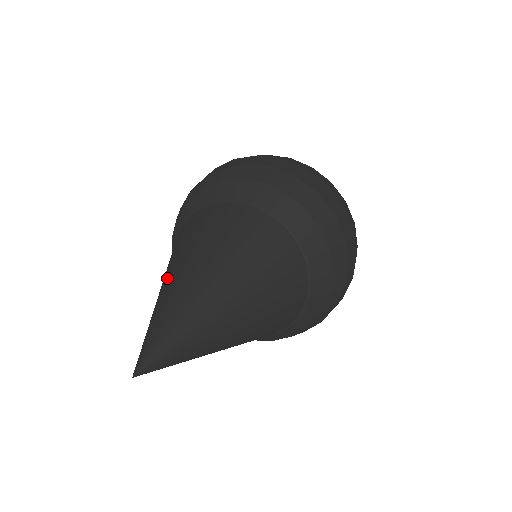
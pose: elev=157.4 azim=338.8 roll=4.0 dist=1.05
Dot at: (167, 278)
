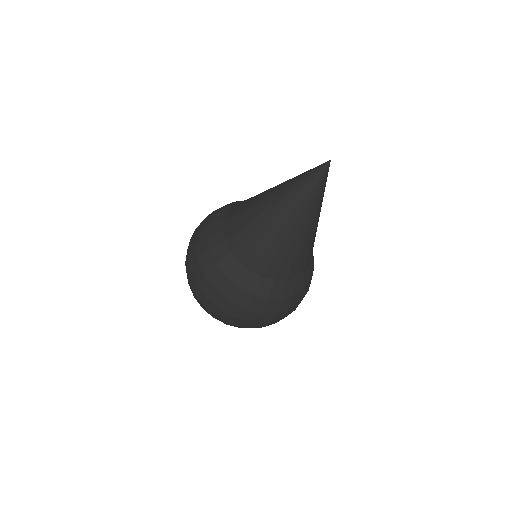
Dot at: occluded
